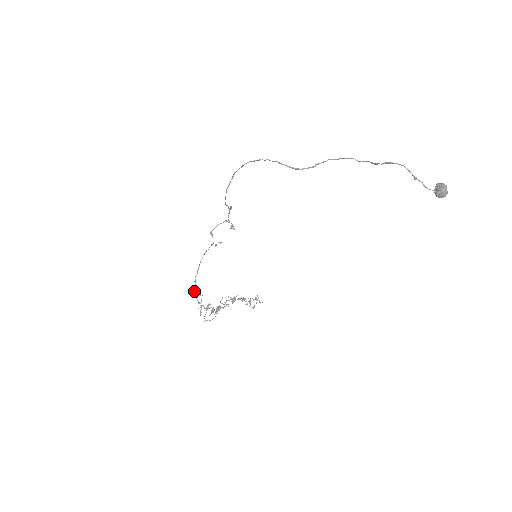
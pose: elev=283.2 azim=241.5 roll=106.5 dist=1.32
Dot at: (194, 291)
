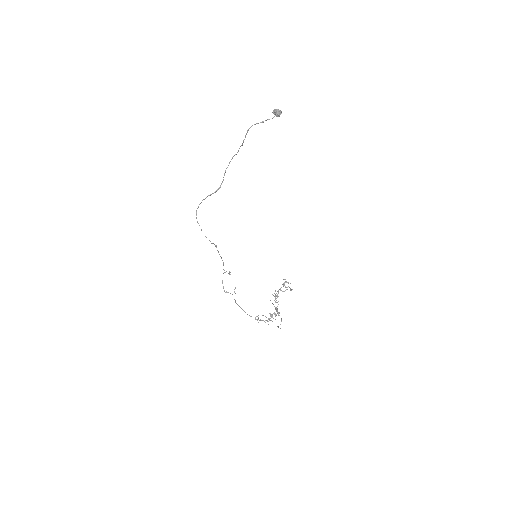
Dot at: (255, 319)
